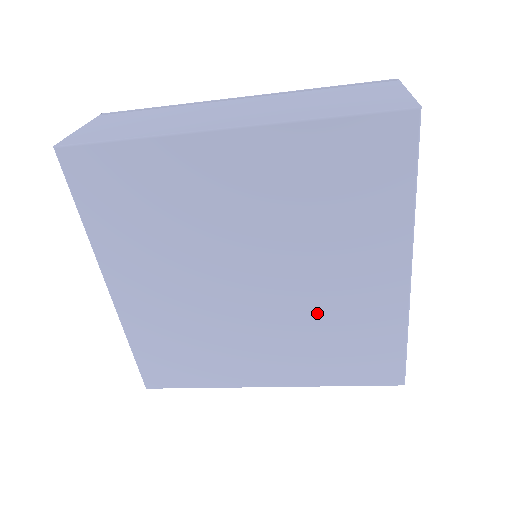
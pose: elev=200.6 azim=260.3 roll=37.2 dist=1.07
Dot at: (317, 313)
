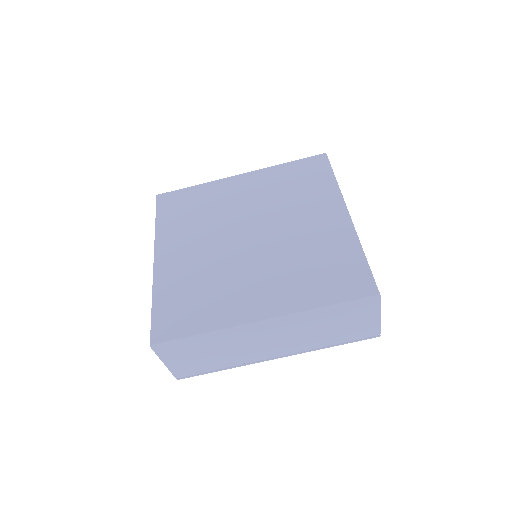
Dot at: (295, 248)
